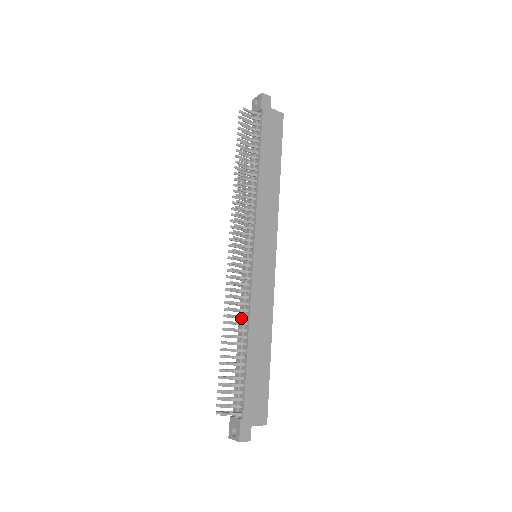
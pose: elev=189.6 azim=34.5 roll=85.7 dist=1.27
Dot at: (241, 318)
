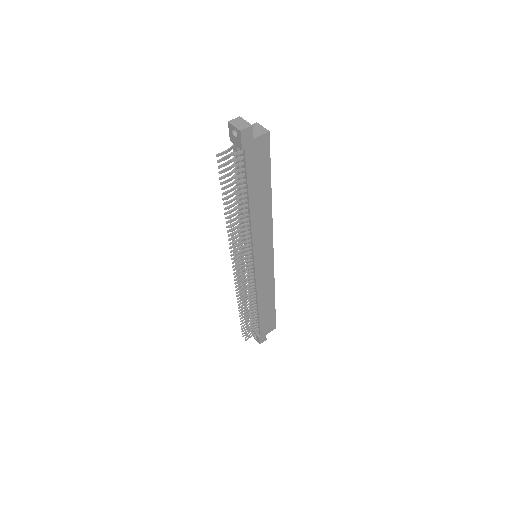
Dot at: occluded
